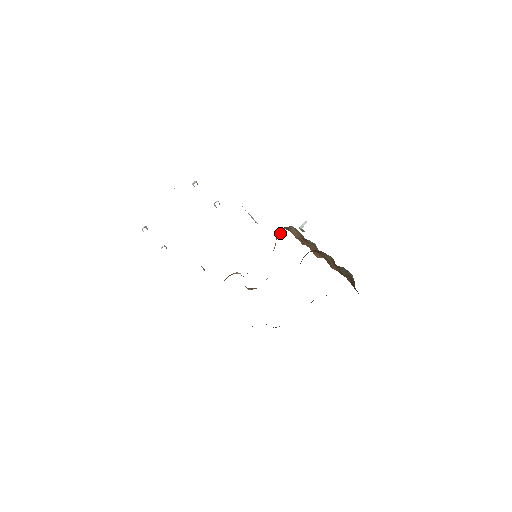
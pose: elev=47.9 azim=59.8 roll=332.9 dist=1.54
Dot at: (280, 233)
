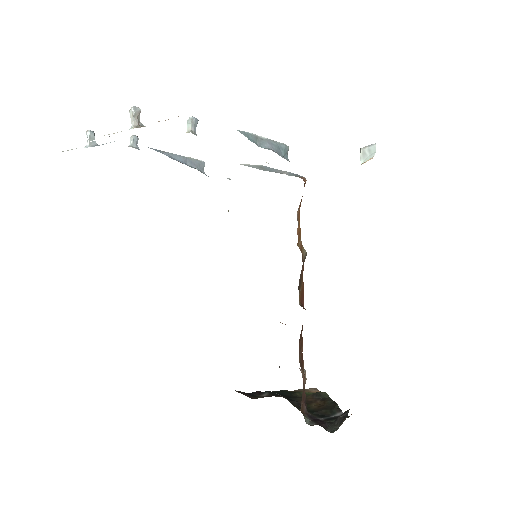
Dot at: occluded
